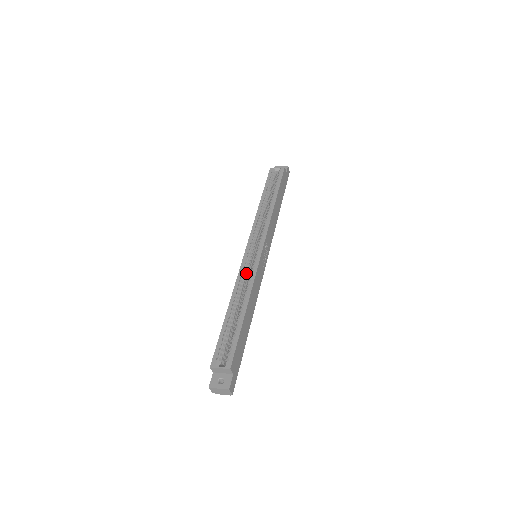
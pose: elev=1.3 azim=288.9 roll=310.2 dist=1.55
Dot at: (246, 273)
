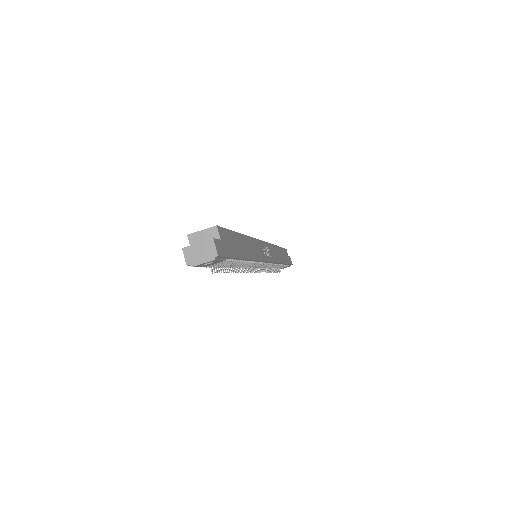
Dot at: occluded
